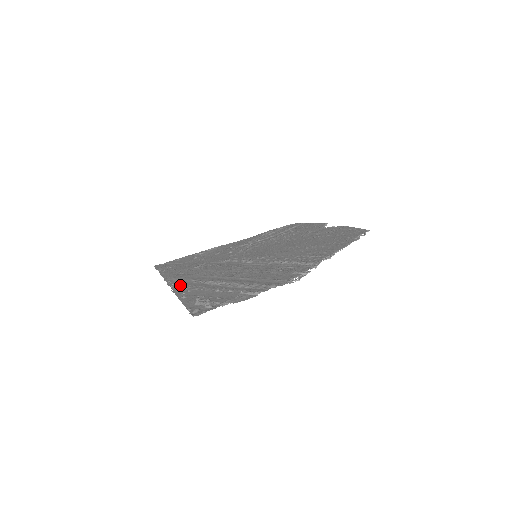
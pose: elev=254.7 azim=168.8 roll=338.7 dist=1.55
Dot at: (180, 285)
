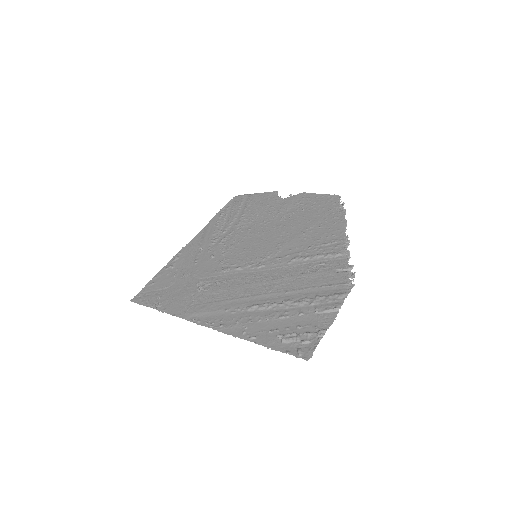
Dot at: (220, 322)
